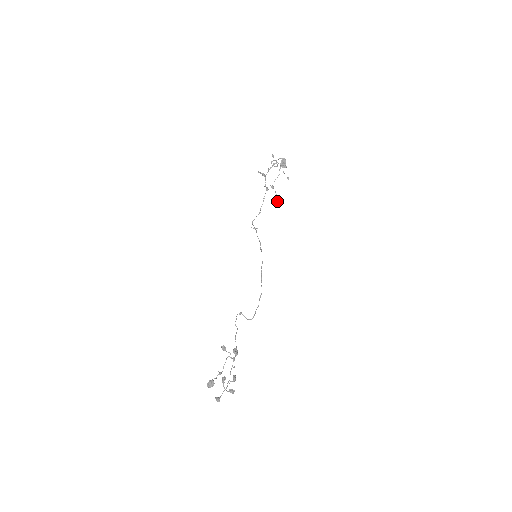
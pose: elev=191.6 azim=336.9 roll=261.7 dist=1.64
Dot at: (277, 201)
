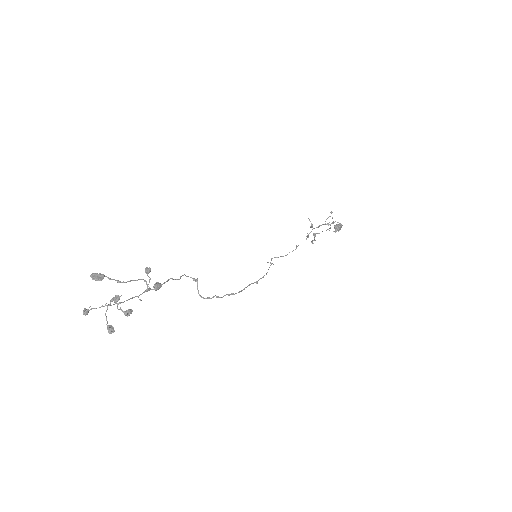
Dot at: (312, 241)
